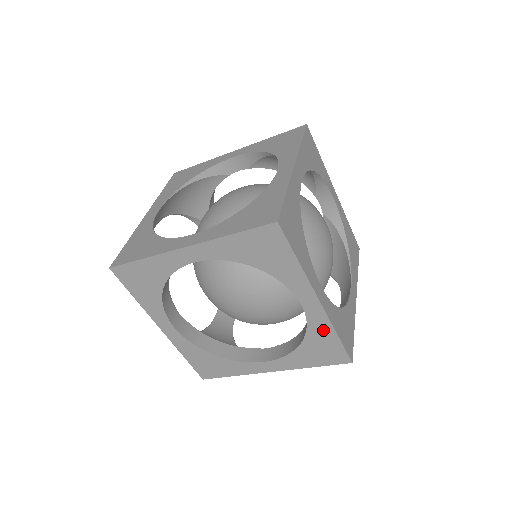
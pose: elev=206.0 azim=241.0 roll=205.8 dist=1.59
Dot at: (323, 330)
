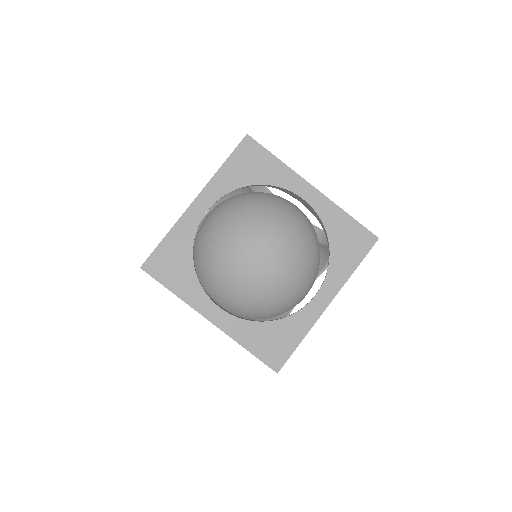
Dot at: occluded
